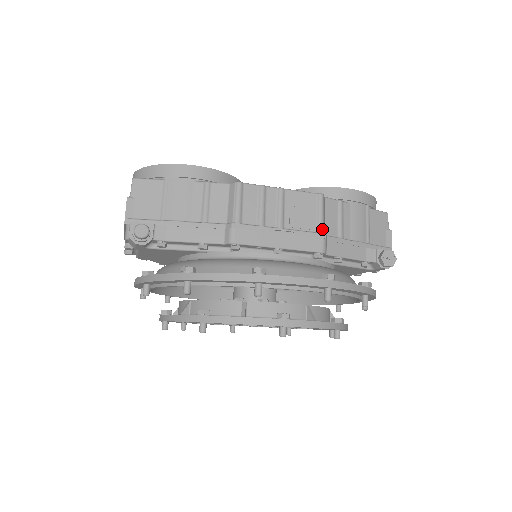
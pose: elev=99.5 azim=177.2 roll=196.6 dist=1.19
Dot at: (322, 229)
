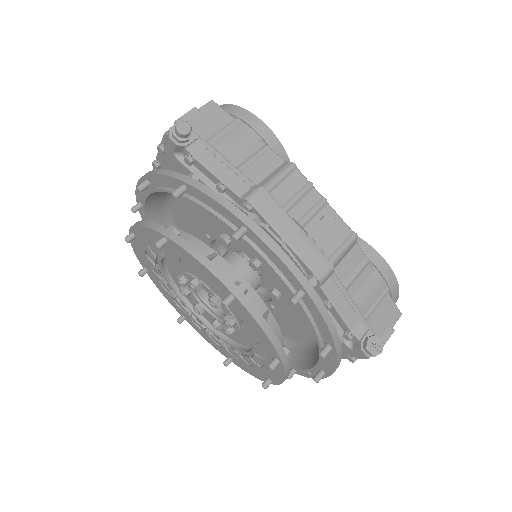
Dot at: (334, 260)
